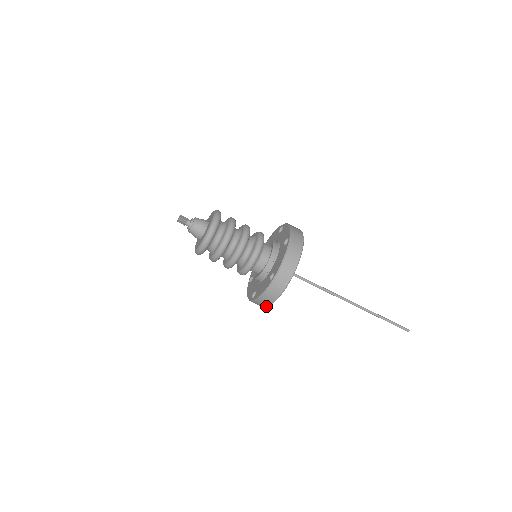
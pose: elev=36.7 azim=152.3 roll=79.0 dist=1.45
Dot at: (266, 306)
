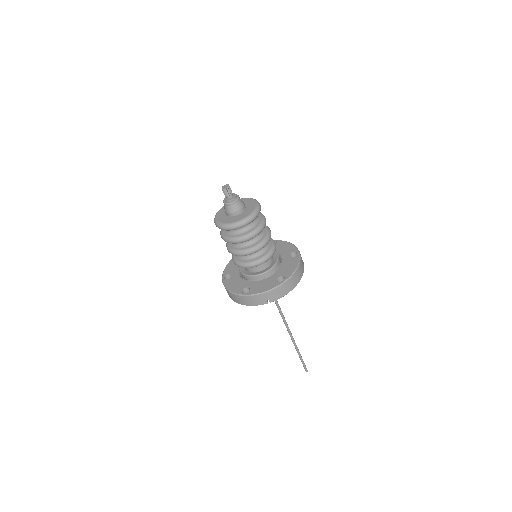
Dot at: (255, 305)
